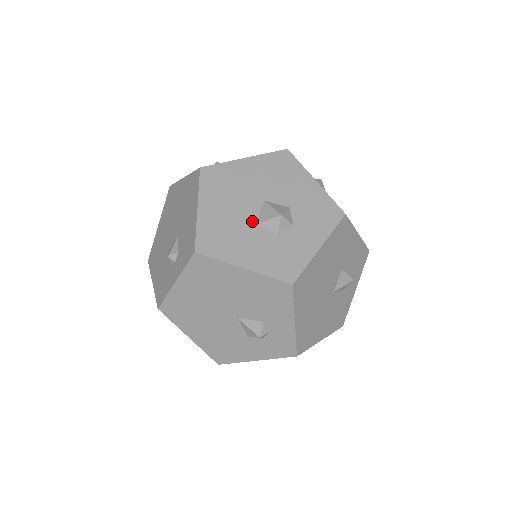
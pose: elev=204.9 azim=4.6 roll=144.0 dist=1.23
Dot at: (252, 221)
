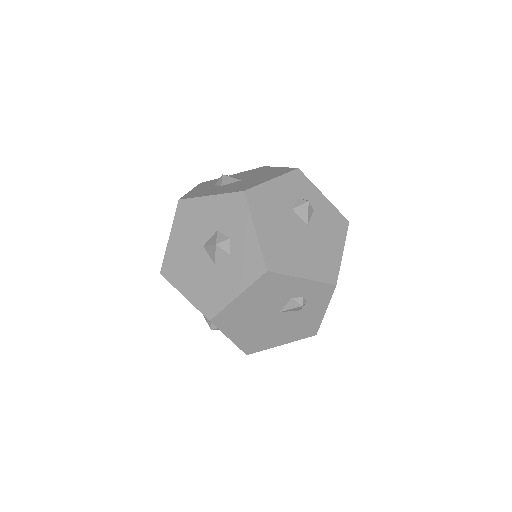
Dot at: (211, 266)
